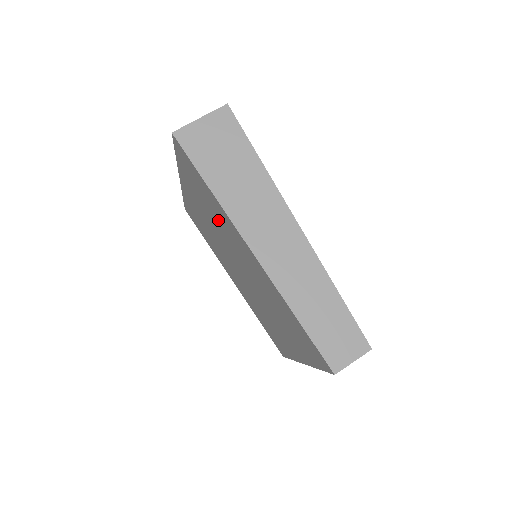
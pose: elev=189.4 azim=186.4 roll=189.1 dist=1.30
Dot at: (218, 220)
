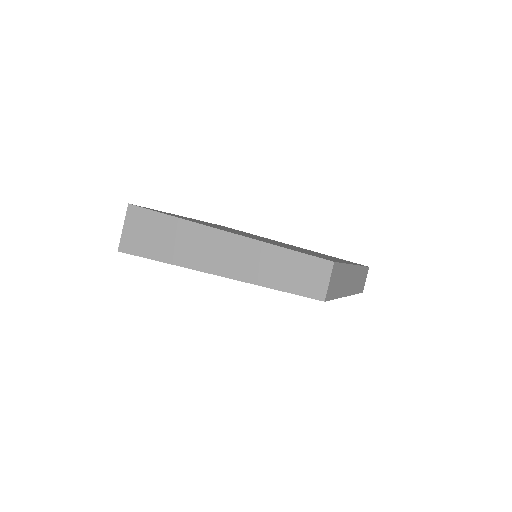
Dot at: occluded
